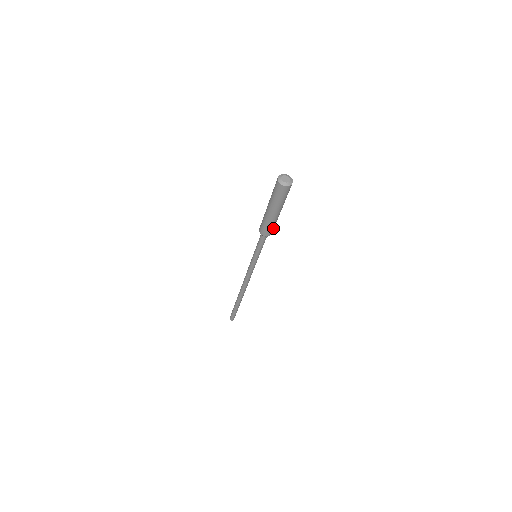
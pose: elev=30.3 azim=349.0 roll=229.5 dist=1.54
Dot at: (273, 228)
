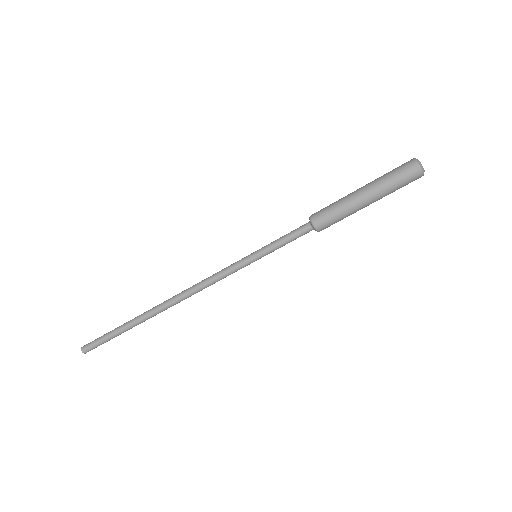
Dot at: (331, 221)
